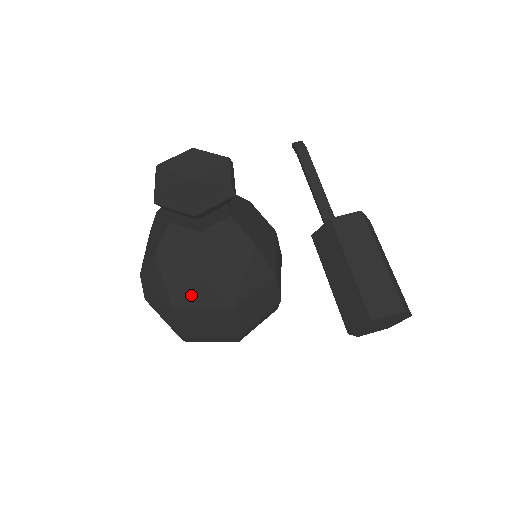
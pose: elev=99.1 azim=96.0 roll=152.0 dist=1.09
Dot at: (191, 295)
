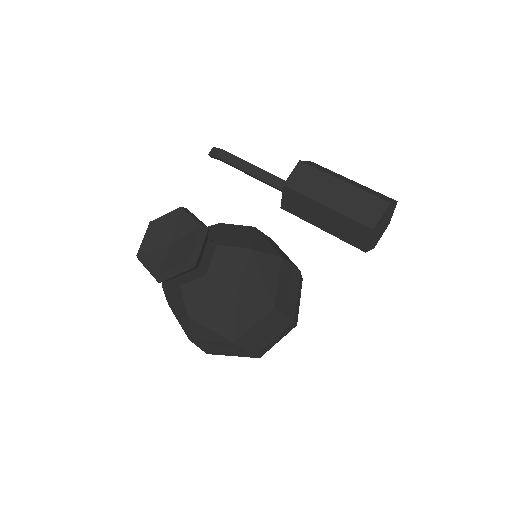
Dot at: (238, 322)
